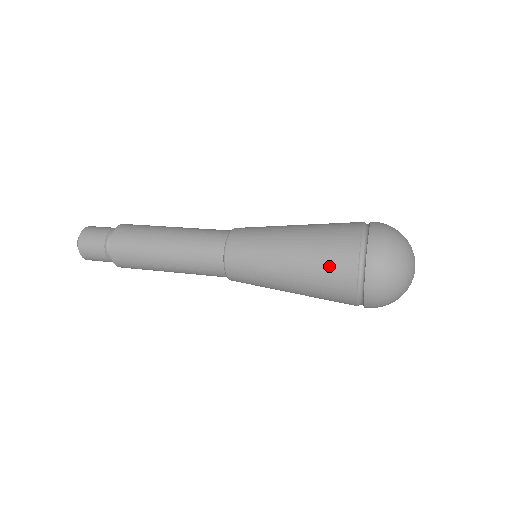
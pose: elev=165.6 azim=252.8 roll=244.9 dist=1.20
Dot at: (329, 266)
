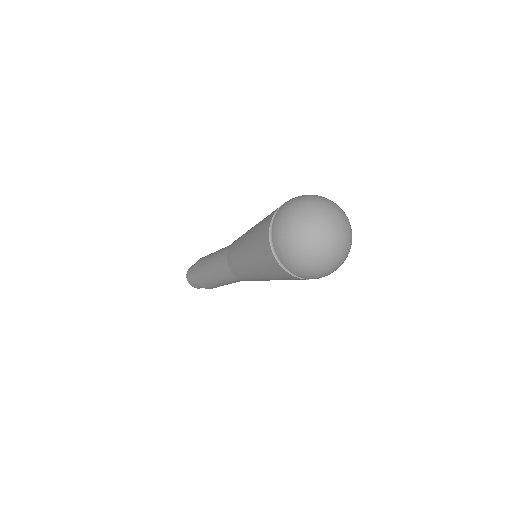
Dot at: (260, 251)
